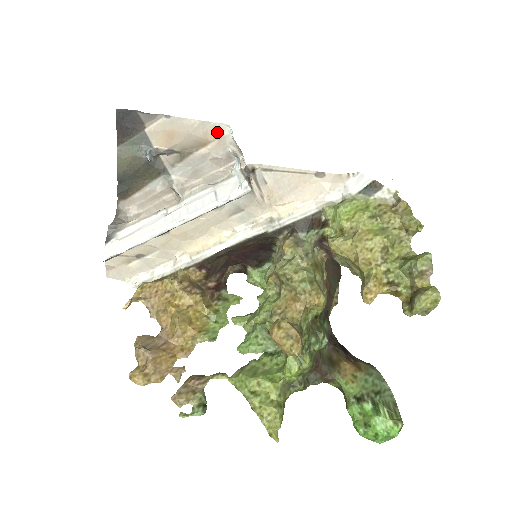
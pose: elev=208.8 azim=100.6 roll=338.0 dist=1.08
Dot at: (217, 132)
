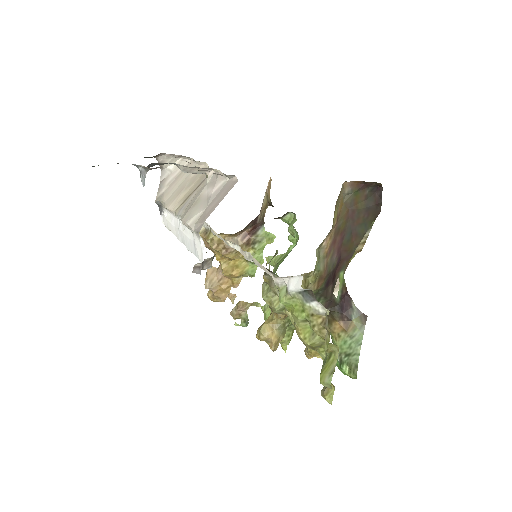
Dot at: occluded
